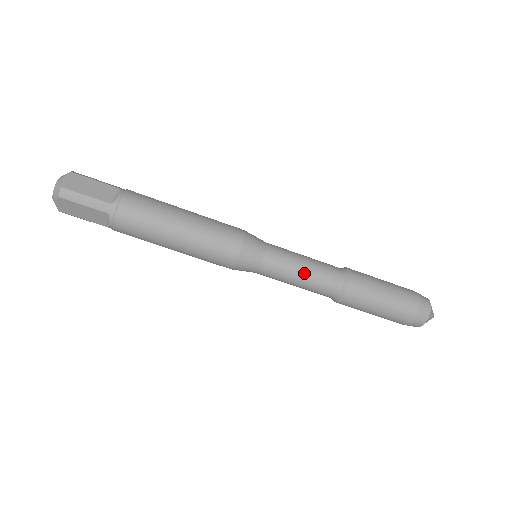
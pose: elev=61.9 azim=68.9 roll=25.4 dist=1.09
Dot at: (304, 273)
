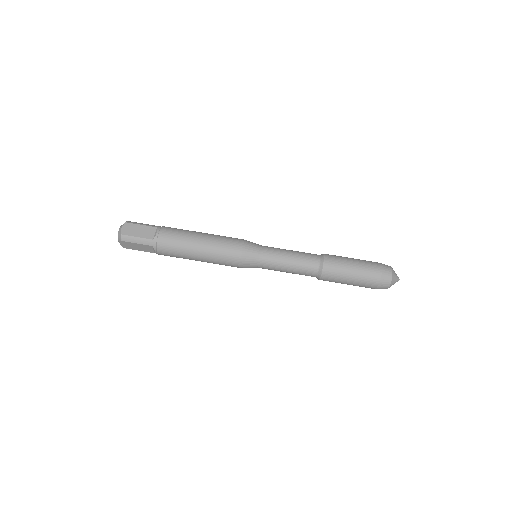
Dot at: (291, 251)
